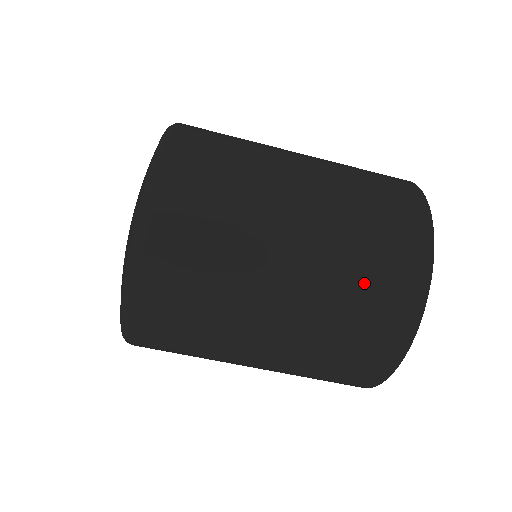
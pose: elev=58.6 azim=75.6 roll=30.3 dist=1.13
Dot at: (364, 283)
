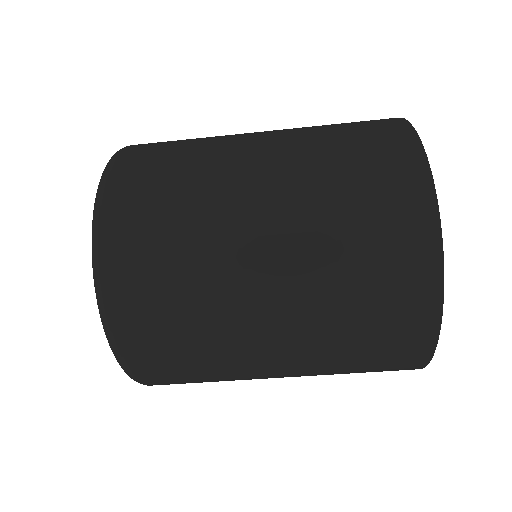
Dot at: (343, 150)
